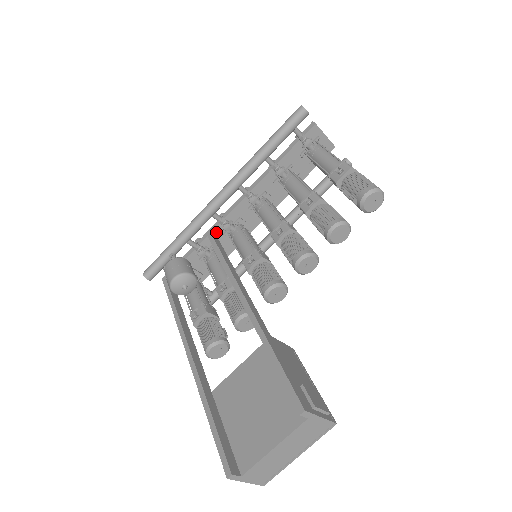
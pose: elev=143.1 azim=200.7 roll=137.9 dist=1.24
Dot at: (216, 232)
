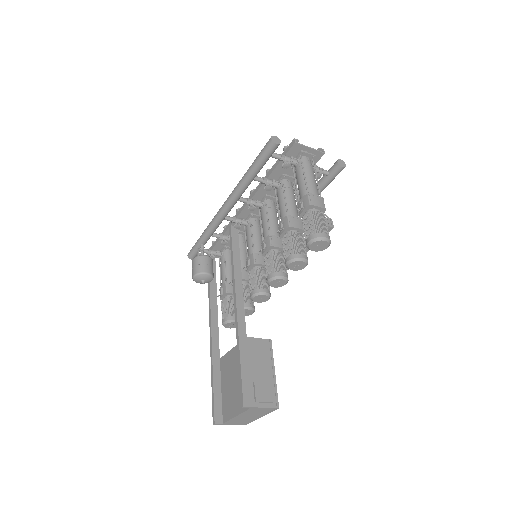
Dot at: occluded
